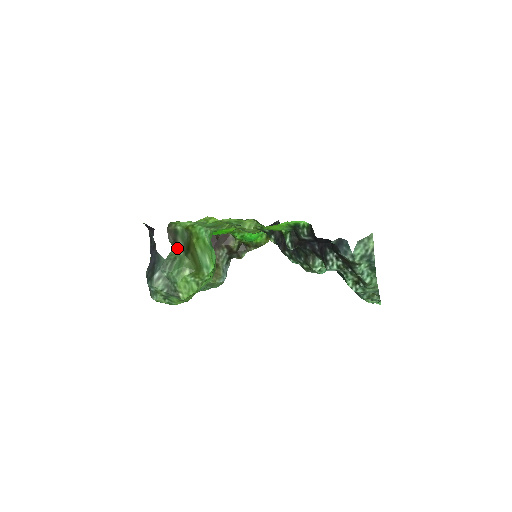
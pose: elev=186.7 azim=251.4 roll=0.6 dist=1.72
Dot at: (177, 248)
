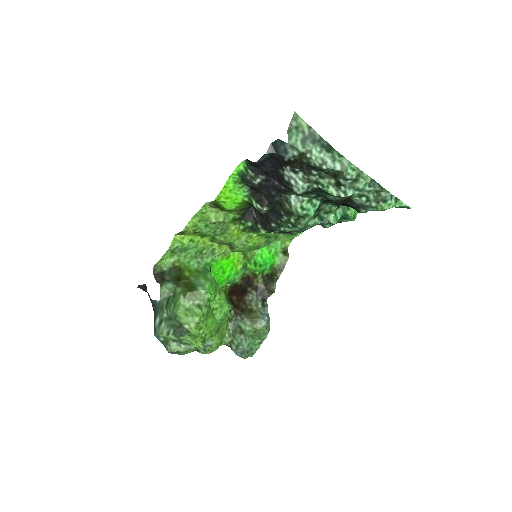
Dot at: (165, 283)
